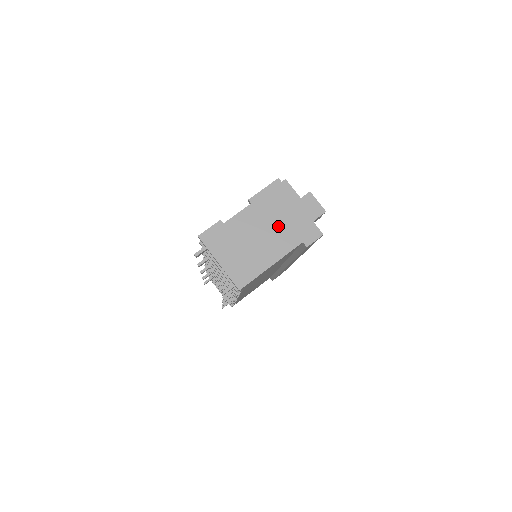
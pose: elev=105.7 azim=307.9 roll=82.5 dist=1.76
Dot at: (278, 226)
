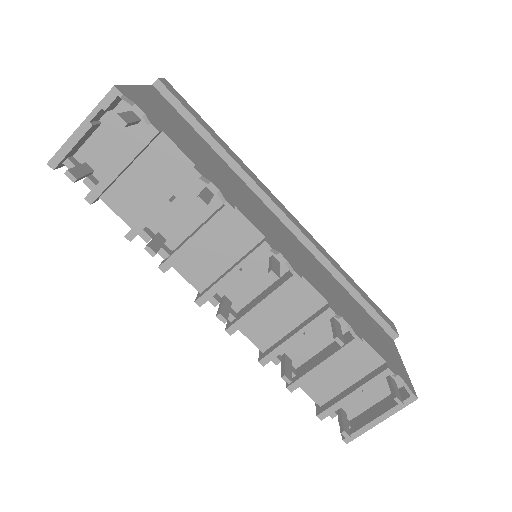
Dot at: occluded
